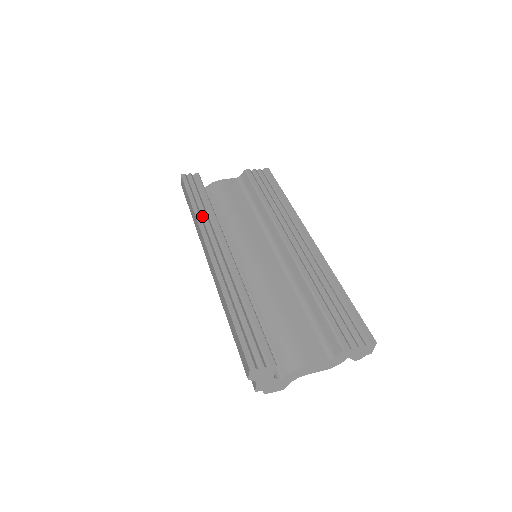
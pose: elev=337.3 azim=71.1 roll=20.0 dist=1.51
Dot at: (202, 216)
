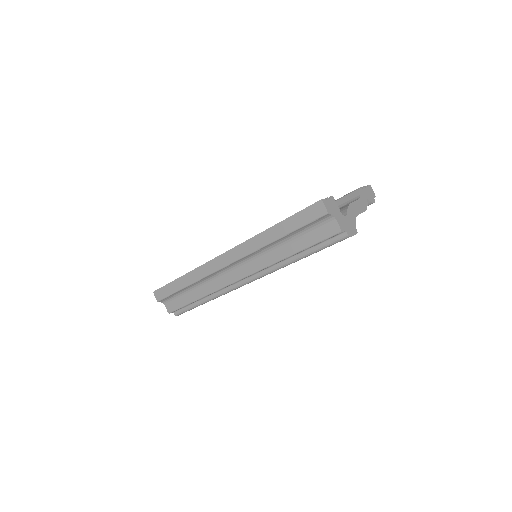
Dot at: occluded
